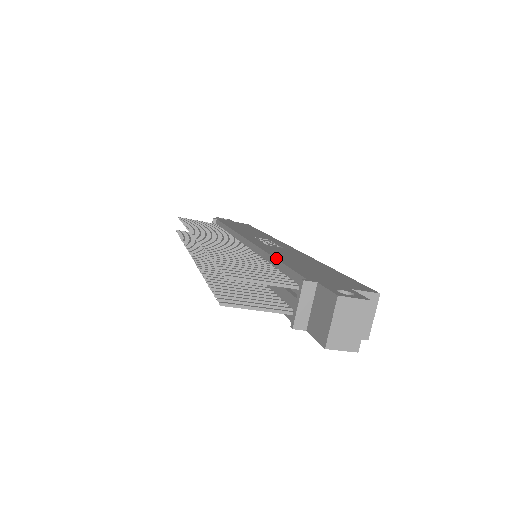
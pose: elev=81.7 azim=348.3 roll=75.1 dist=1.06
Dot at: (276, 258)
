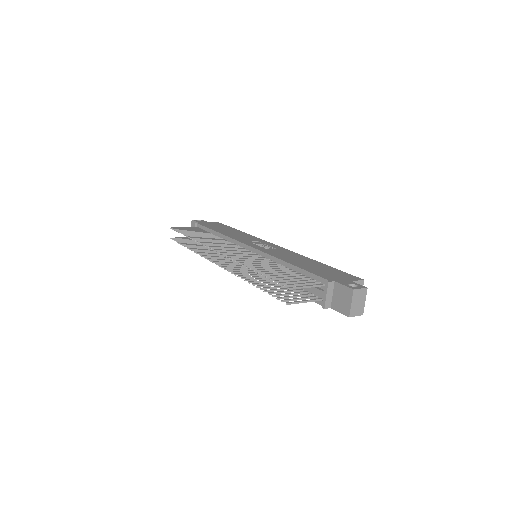
Dot at: (292, 264)
